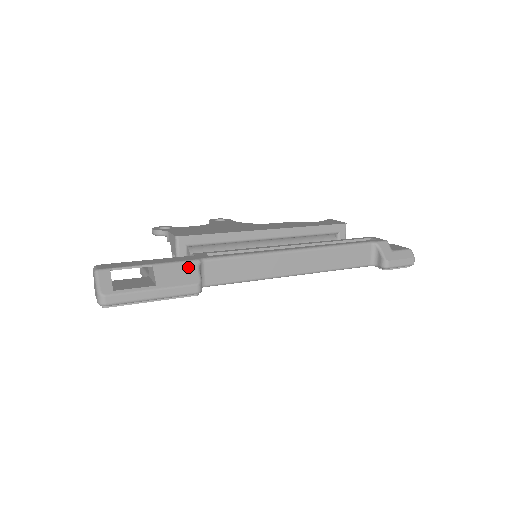
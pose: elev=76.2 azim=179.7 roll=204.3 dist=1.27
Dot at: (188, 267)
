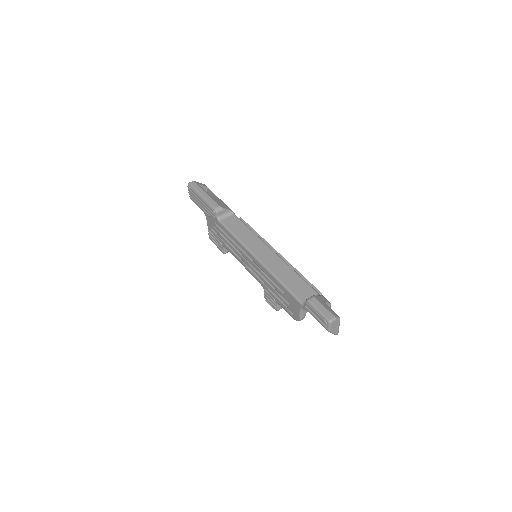
Dot at: (227, 207)
